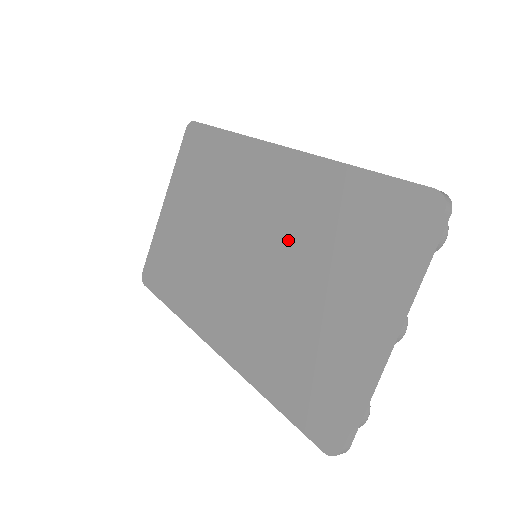
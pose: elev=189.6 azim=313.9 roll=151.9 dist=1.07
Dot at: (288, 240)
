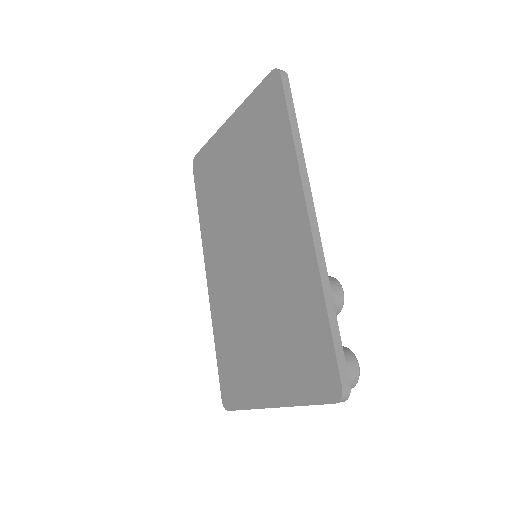
Dot at: (270, 285)
